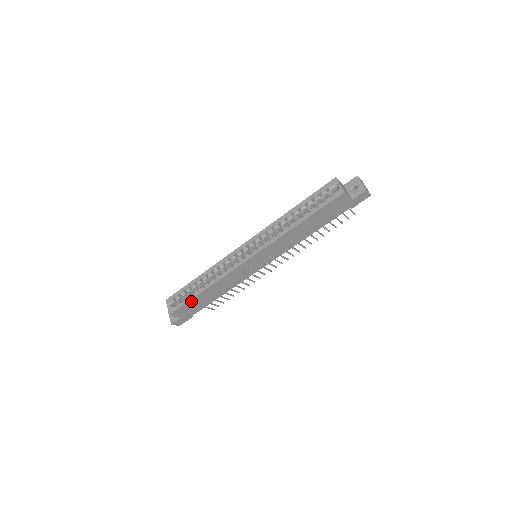
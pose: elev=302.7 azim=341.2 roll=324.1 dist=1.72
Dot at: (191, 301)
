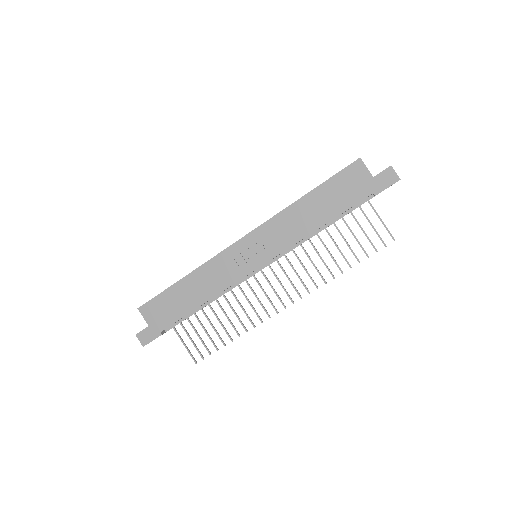
Dot at: (166, 293)
